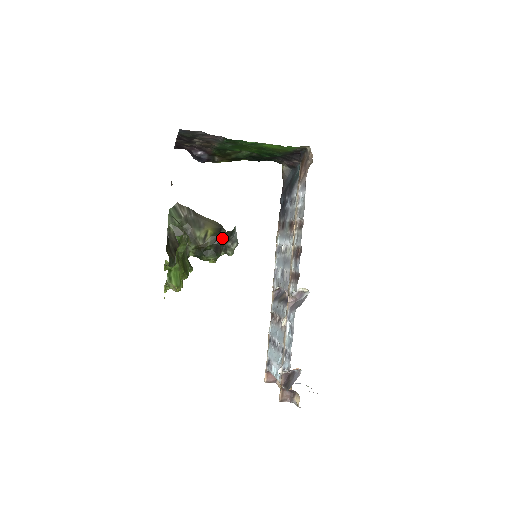
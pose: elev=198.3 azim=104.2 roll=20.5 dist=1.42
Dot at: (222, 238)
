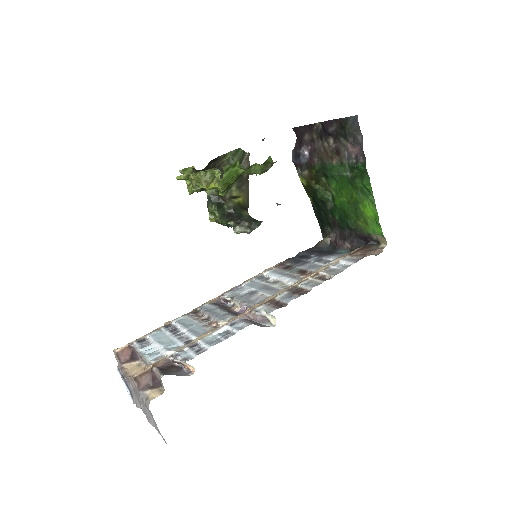
Dot at: (244, 215)
